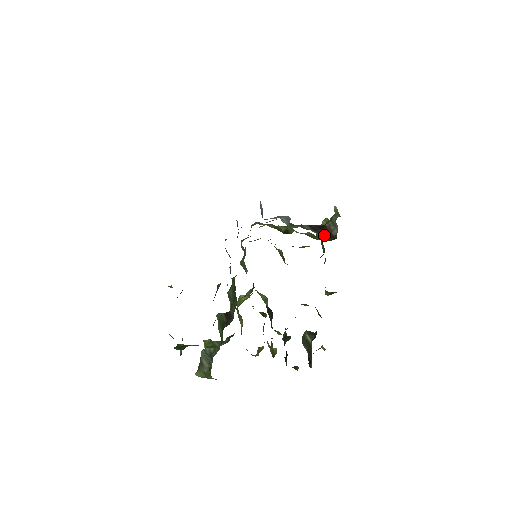
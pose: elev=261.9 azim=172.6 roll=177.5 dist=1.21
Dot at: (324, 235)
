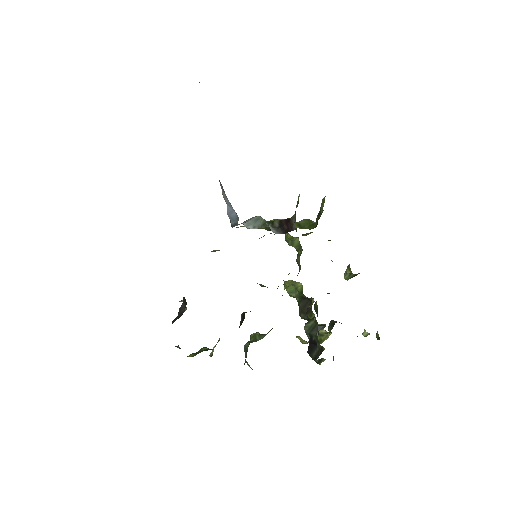
Dot at: (285, 232)
